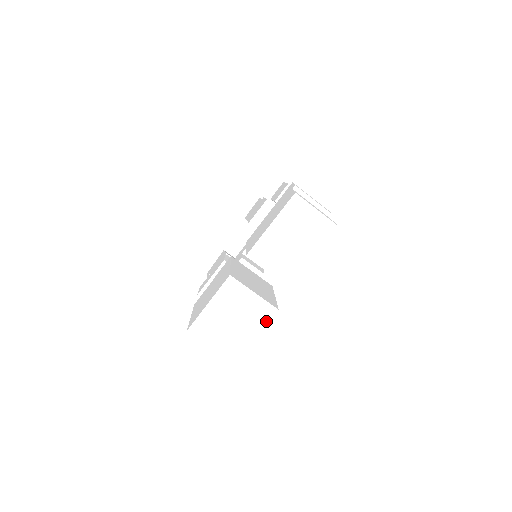
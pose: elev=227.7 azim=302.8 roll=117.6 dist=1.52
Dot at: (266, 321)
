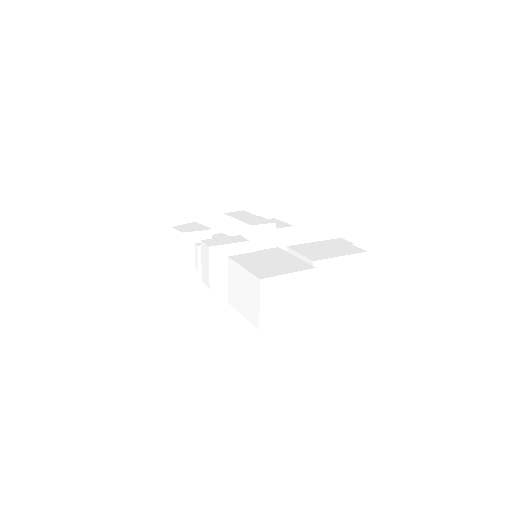
Dot at: (301, 317)
